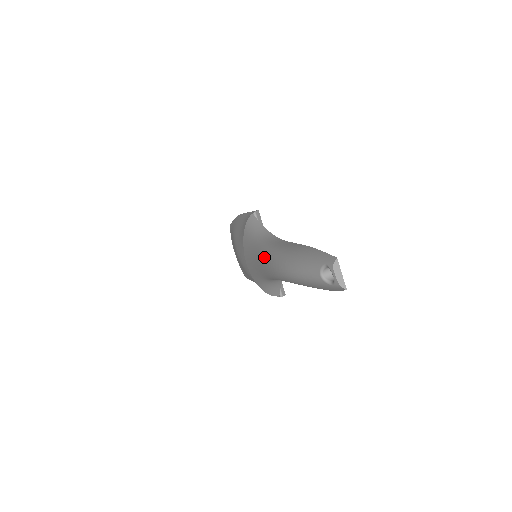
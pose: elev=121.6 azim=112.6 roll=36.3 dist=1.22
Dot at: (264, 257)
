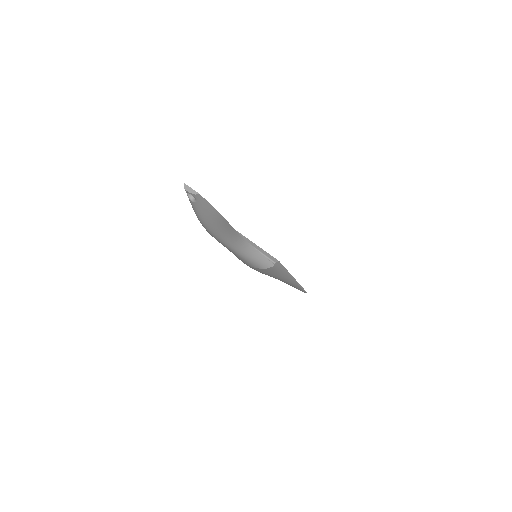
Dot at: occluded
